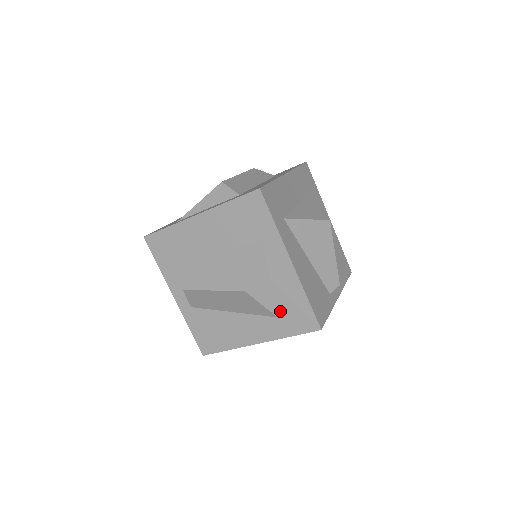
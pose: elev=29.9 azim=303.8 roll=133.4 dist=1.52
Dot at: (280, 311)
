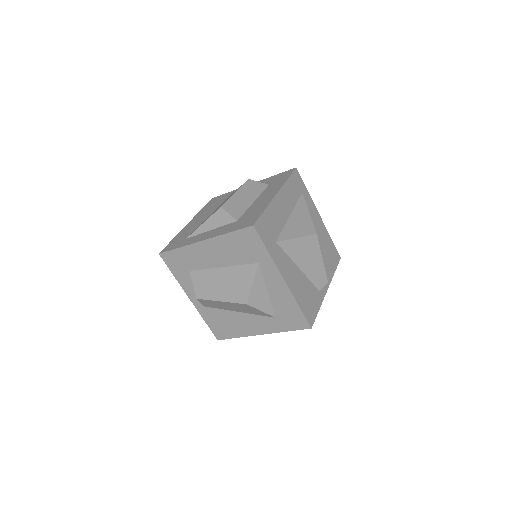
Dot at: (277, 314)
